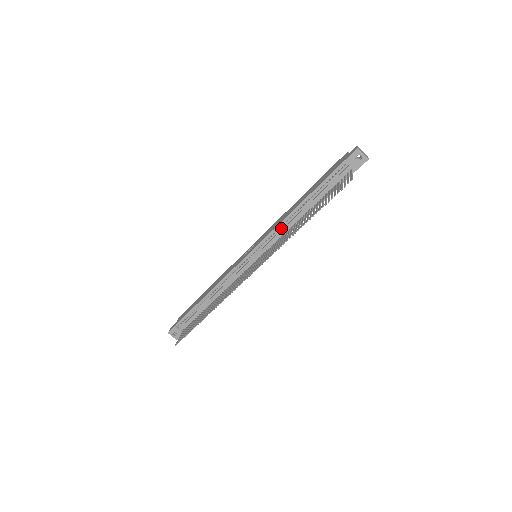
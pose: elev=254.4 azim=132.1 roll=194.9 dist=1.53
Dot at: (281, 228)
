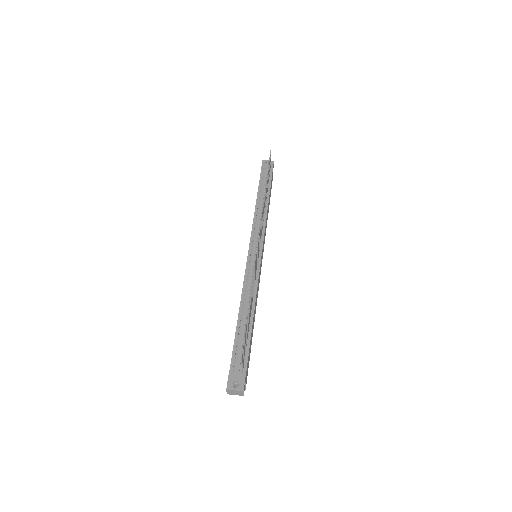
Dot at: (257, 222)
